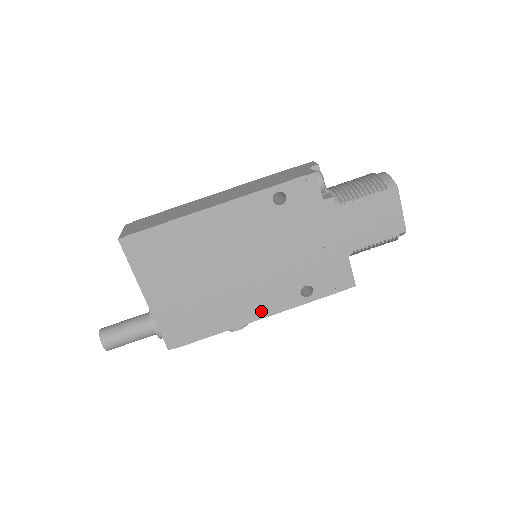
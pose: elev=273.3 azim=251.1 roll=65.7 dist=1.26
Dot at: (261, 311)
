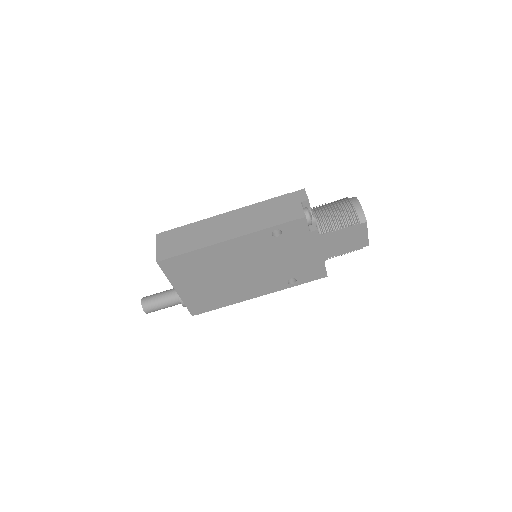
Dot at: (258, 293)
